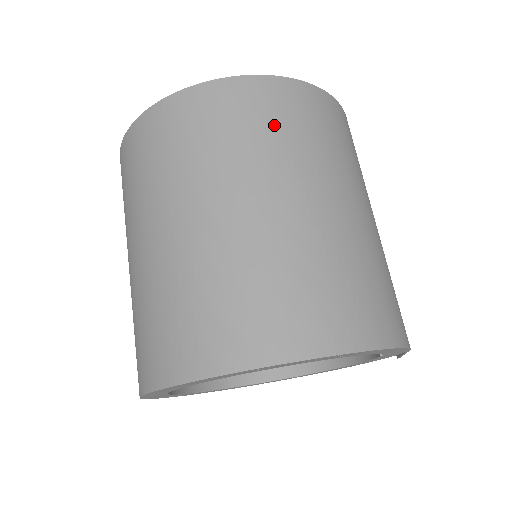
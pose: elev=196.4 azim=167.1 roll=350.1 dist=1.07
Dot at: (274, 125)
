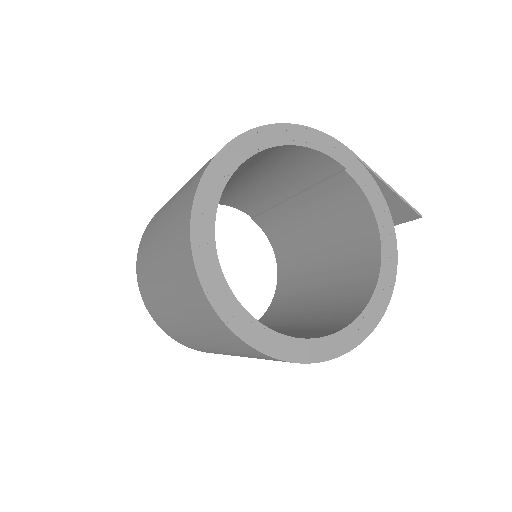
Dot at: occluded
